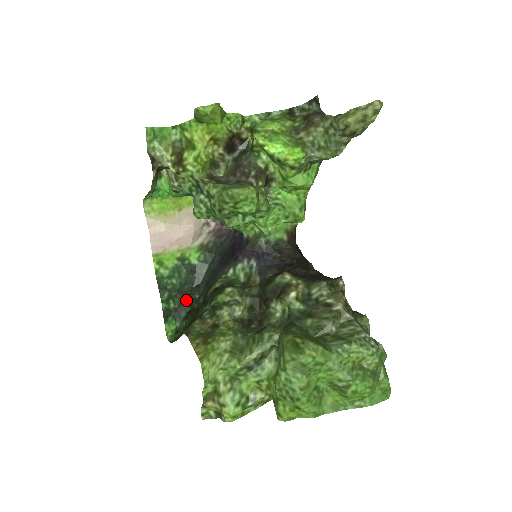
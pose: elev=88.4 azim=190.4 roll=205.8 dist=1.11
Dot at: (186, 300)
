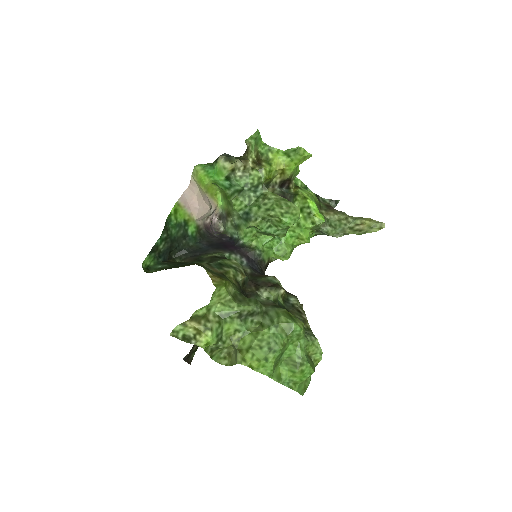
Dot at: (169, 252)
